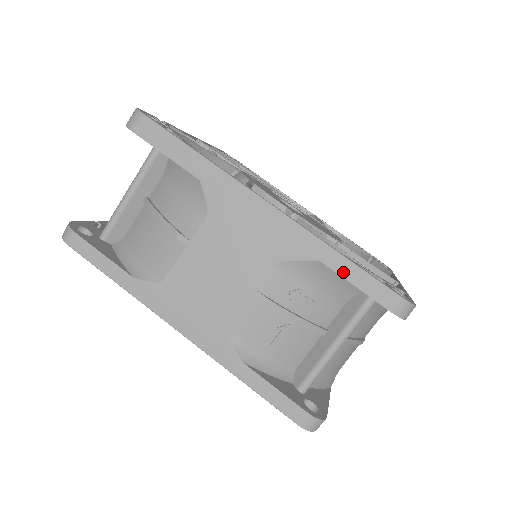
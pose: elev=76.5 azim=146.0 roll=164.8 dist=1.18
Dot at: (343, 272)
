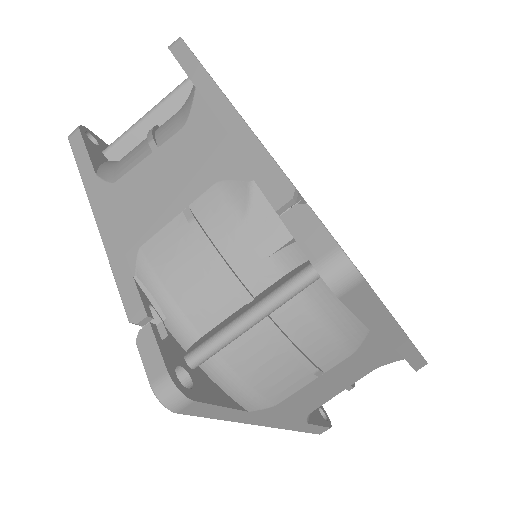
Dot at: (412, 361)
